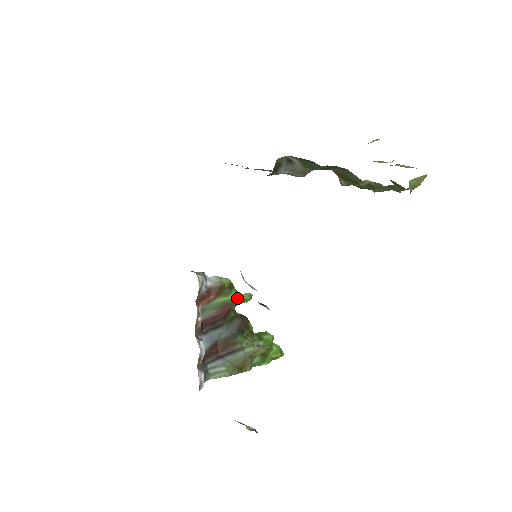
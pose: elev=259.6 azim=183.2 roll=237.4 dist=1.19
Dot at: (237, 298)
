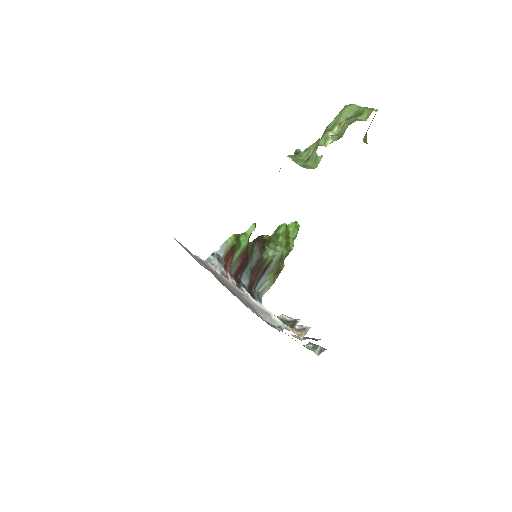
Dot at: (247, 240)
